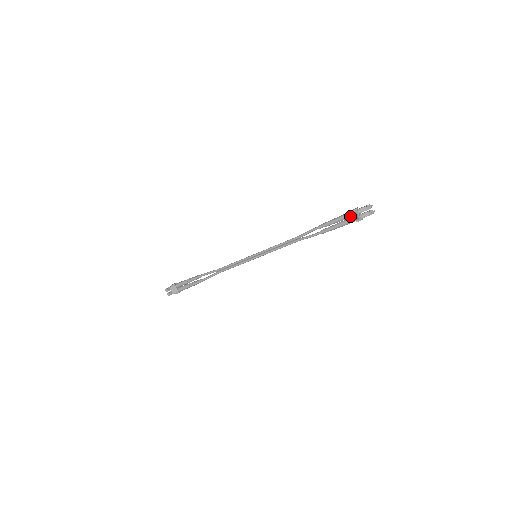
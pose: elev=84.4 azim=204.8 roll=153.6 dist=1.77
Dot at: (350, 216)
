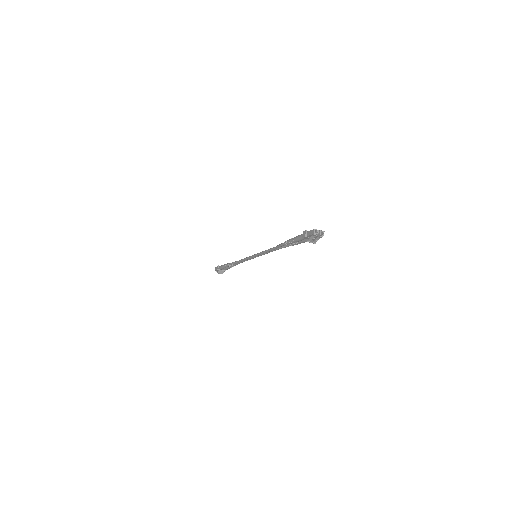
Dot at: occluded
